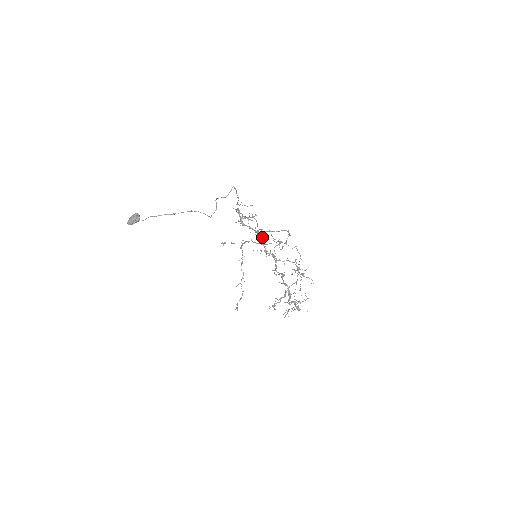
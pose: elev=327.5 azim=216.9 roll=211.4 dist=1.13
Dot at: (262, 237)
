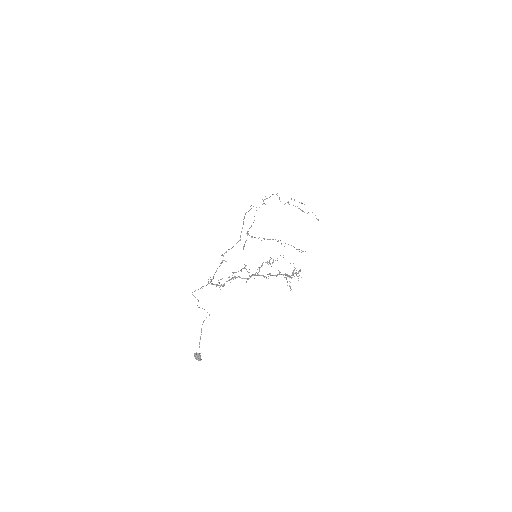
Dot at: (237, 277)
